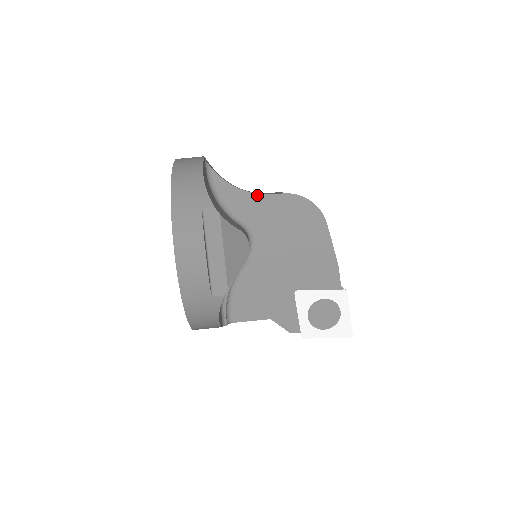
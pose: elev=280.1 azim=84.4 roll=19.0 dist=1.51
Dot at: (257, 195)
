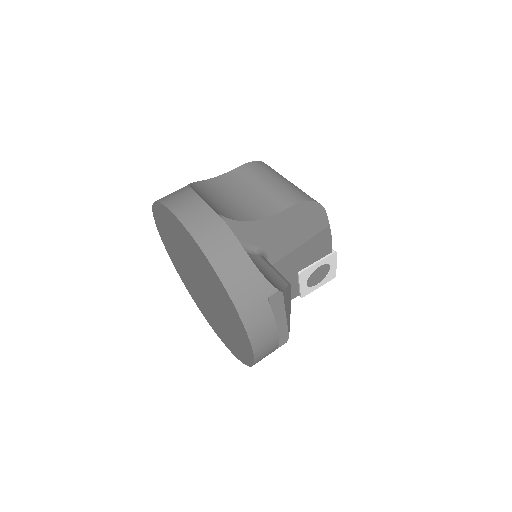
Dot at: (268, 219)
